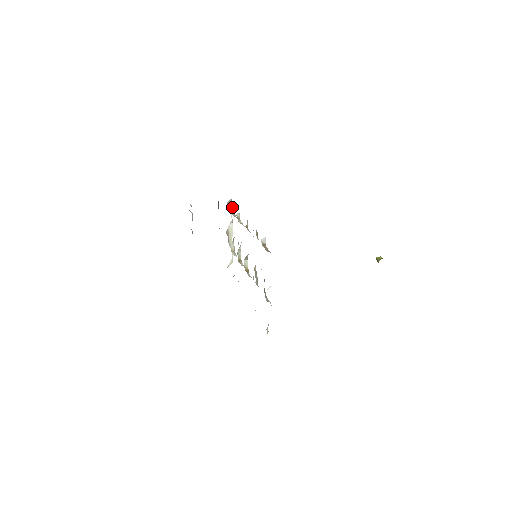
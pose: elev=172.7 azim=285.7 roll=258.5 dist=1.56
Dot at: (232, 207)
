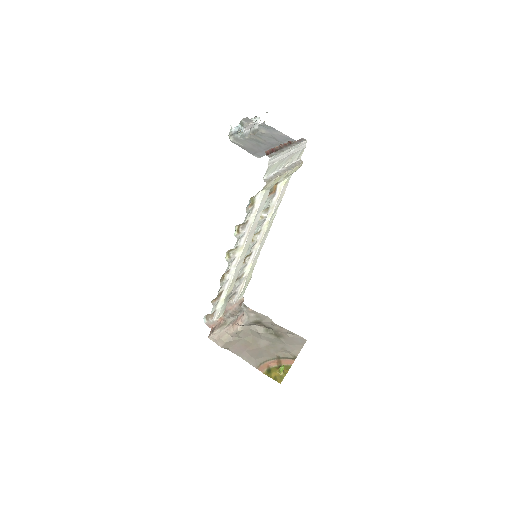
Dot at: (240, 224)
